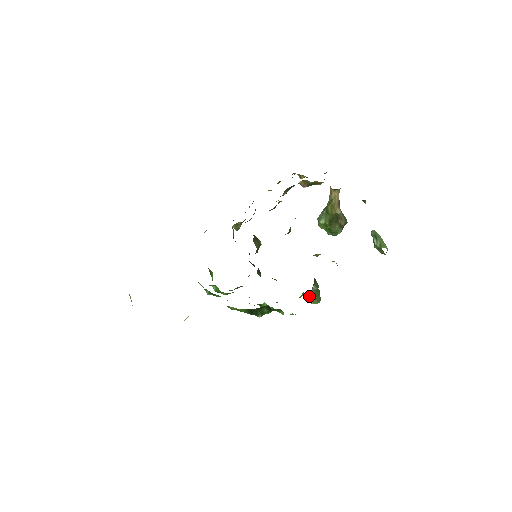
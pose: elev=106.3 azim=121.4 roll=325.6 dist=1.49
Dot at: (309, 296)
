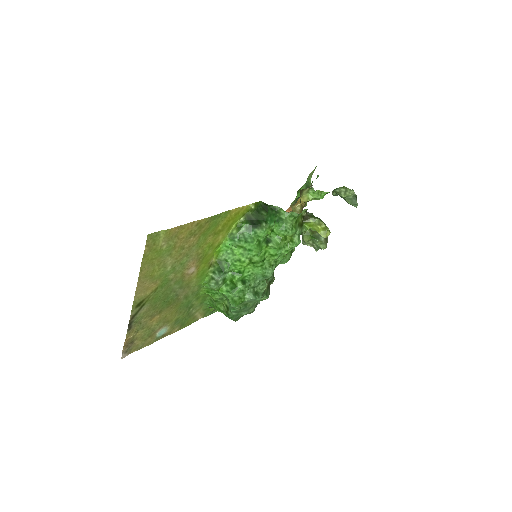
Dot at: (307, 215)
